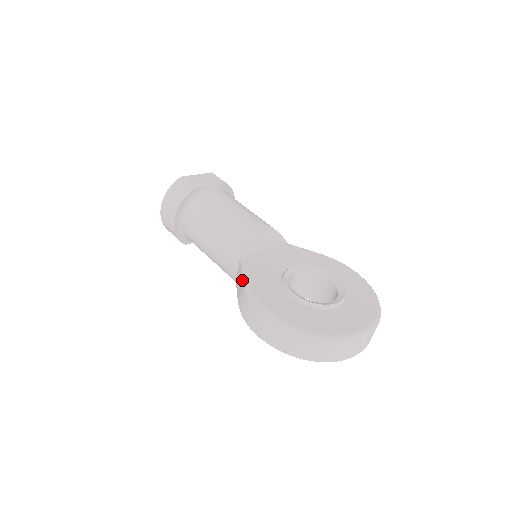
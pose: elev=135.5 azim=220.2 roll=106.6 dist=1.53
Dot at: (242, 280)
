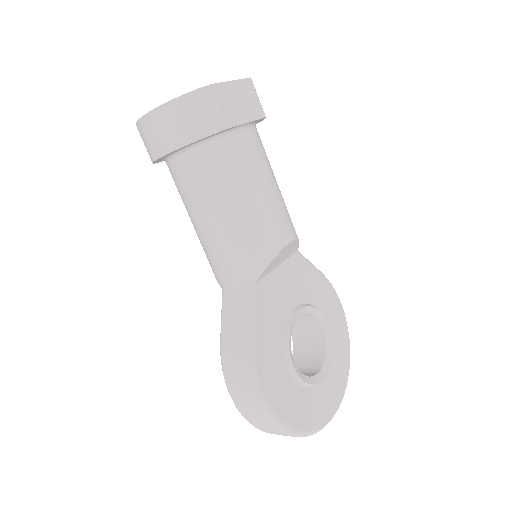
Dot at: (245, 333)
